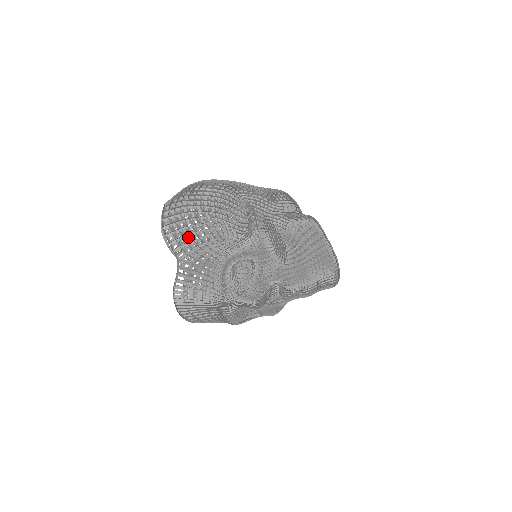
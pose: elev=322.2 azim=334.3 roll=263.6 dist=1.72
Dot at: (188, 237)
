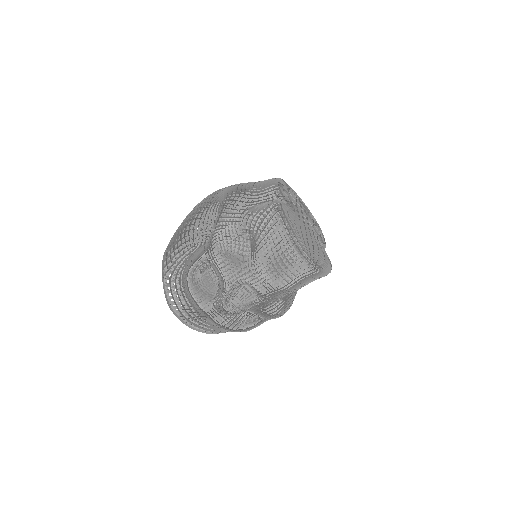
Dot at: occluded
